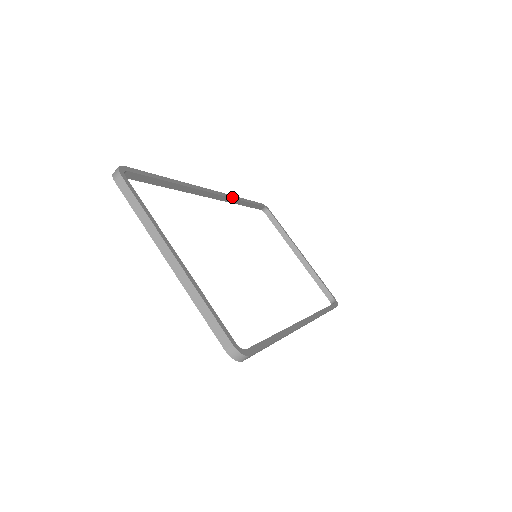
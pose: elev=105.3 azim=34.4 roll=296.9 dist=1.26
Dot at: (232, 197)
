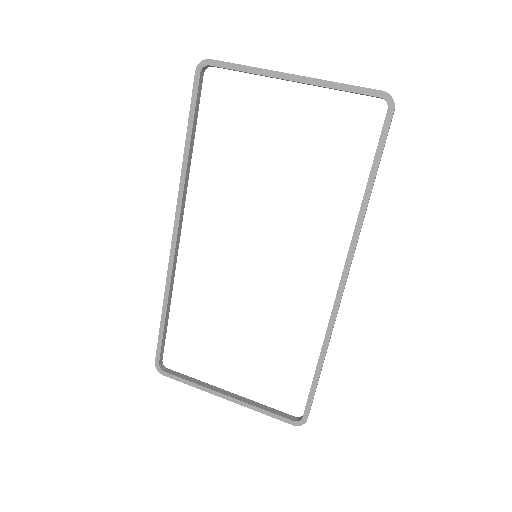
Dot at: (173, 273)
